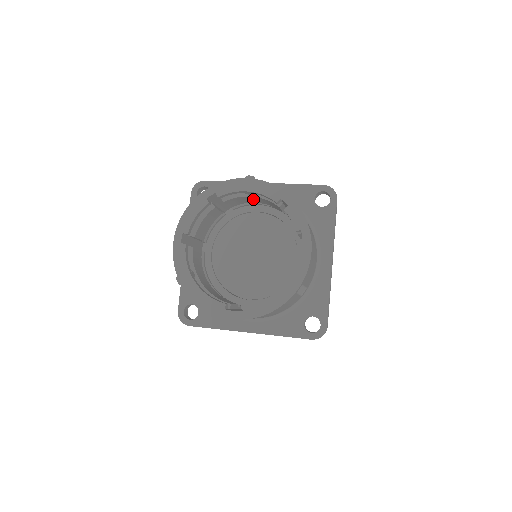
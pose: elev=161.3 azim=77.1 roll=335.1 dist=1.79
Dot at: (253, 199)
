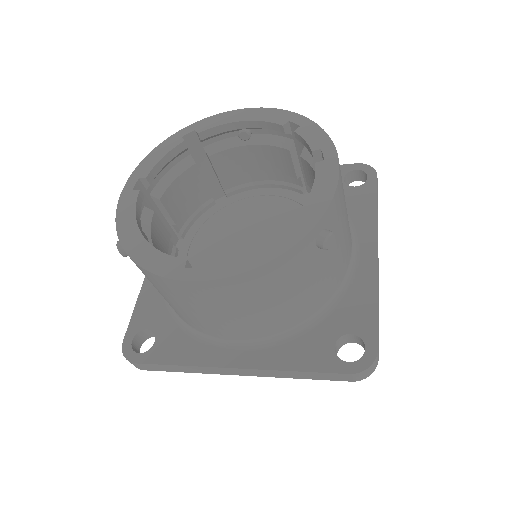
Dot at: (252, 158)
